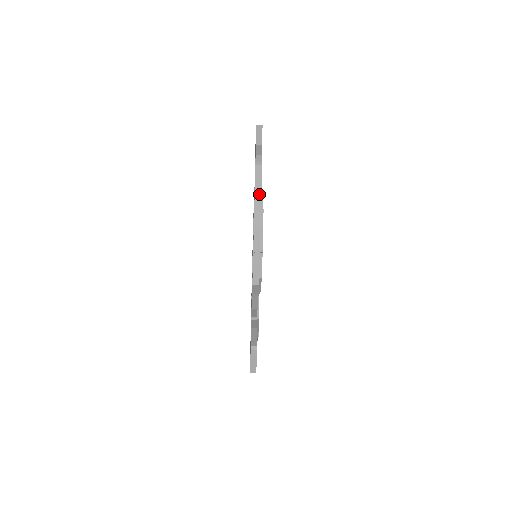
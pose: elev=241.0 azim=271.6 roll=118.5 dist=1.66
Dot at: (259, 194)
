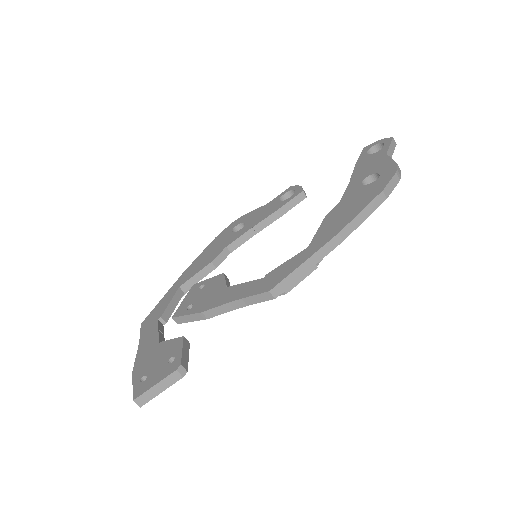
Dot at: (377, 204)
